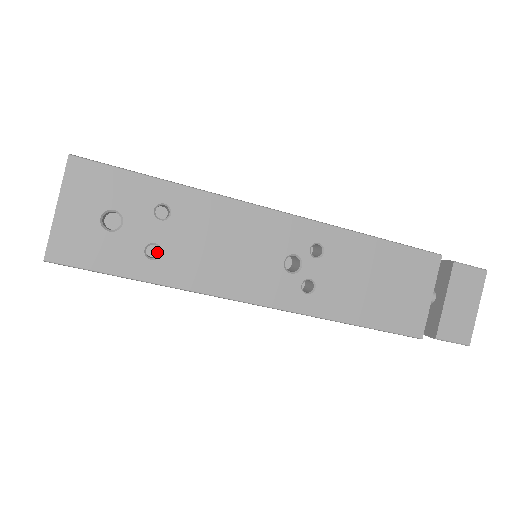
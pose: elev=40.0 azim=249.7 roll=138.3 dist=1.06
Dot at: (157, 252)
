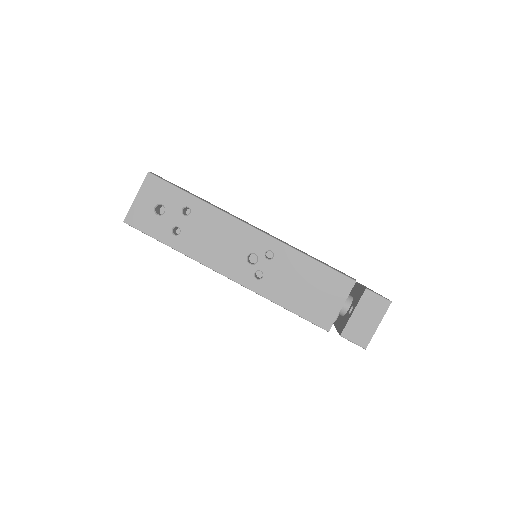
Dot at: occluded
